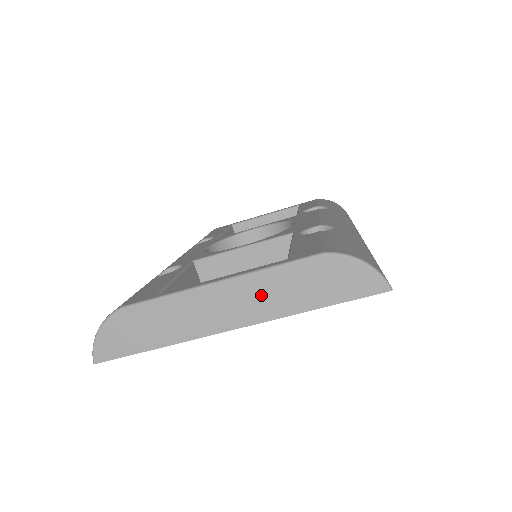
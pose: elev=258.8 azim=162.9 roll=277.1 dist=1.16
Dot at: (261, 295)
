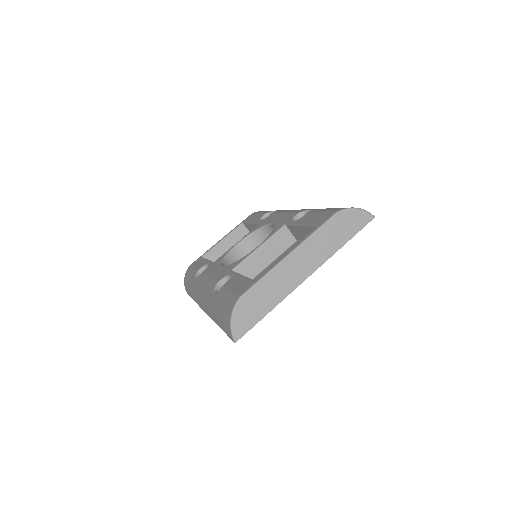
Dot at: (315, 250)
